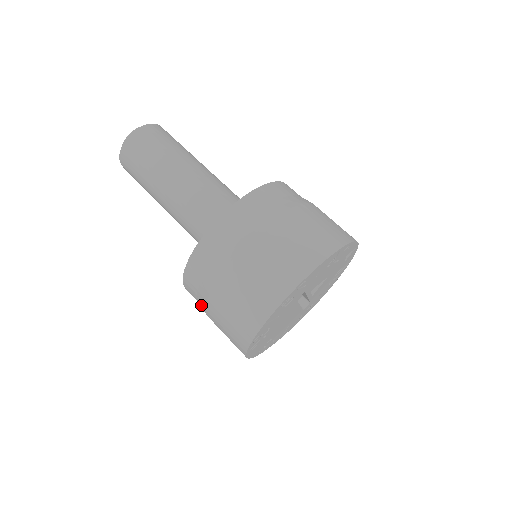
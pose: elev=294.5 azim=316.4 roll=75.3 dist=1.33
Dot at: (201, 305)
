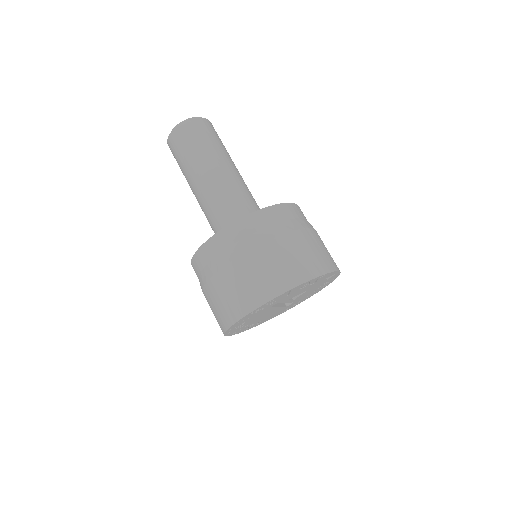
Dot at: occluded
